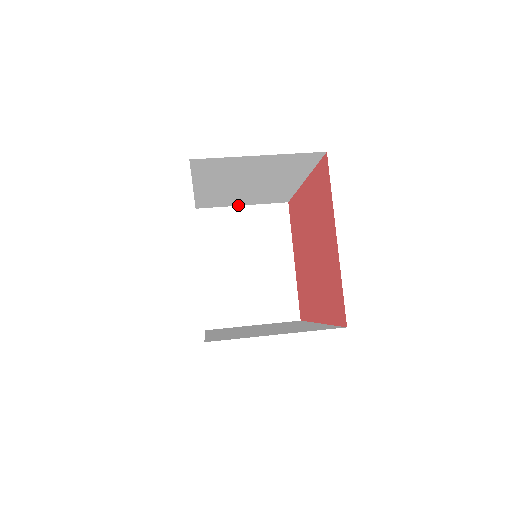
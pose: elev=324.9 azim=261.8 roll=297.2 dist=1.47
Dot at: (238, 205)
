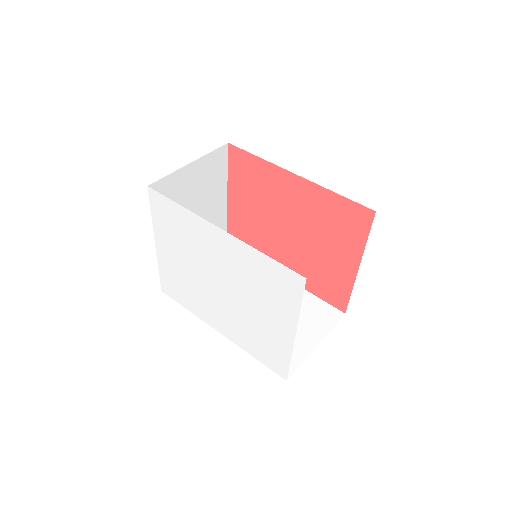
Dot at: (188, 165)
